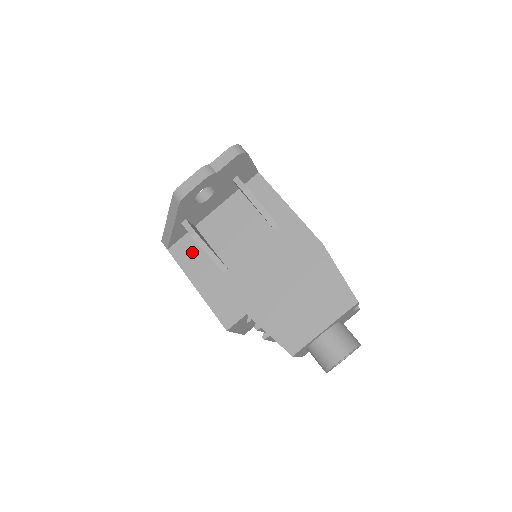
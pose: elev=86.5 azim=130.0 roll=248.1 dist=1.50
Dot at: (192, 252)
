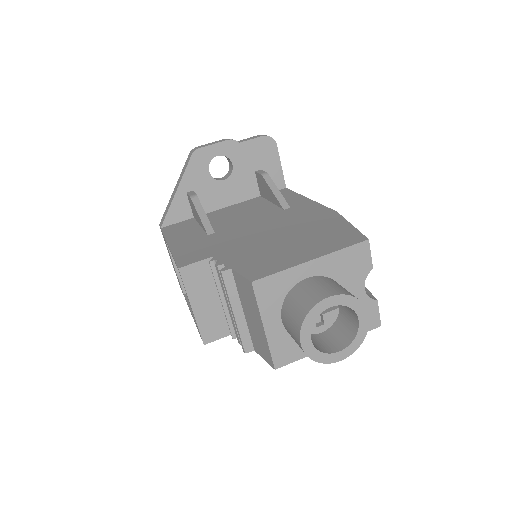
Dot at: (184, 227)
